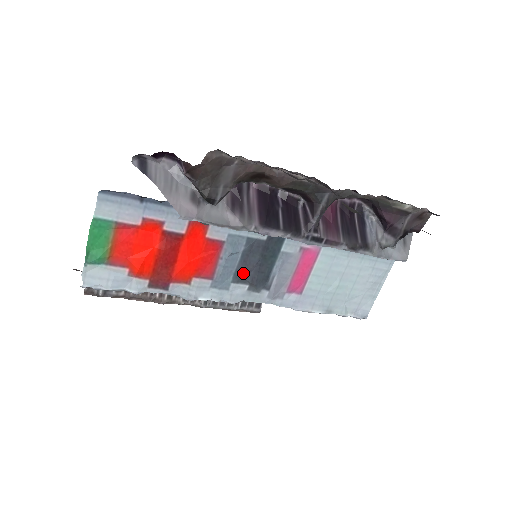
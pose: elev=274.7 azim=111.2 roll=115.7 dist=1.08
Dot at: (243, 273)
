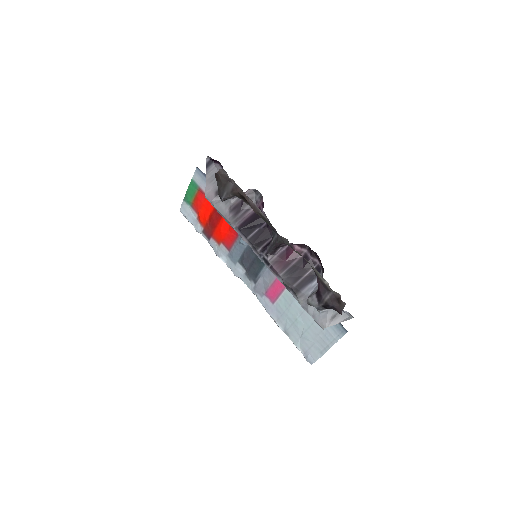
Dot at: (244, 260)
